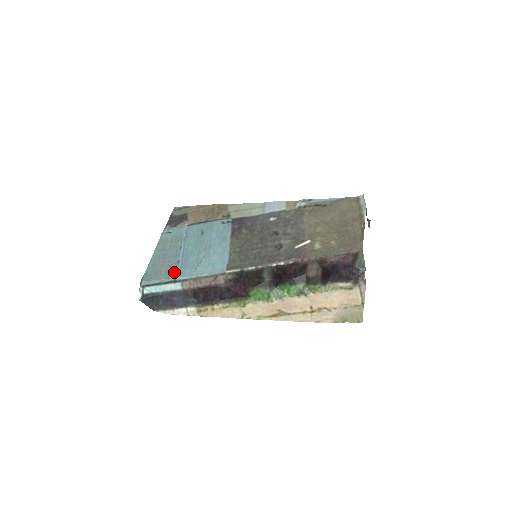
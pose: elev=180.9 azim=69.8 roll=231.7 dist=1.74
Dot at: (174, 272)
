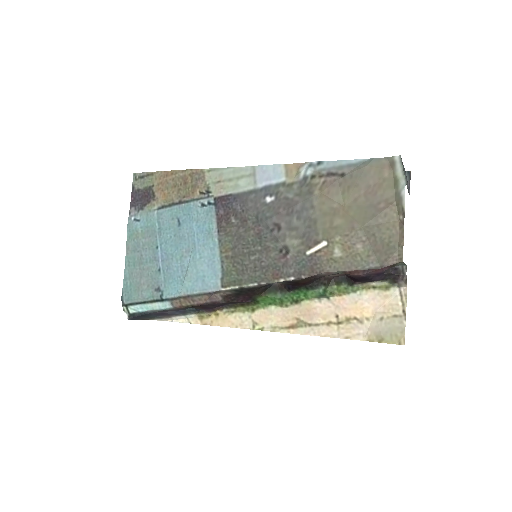
Dot at: (157, 287)
